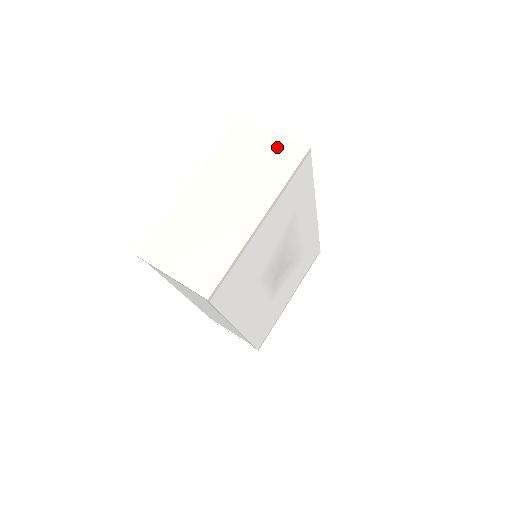
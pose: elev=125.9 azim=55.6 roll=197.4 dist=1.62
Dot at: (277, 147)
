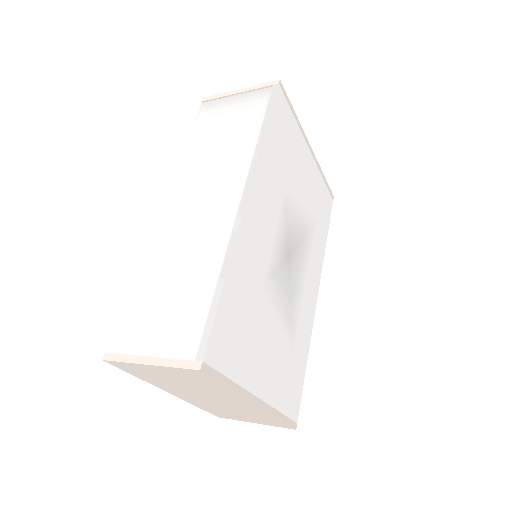
Dot at: occluded
